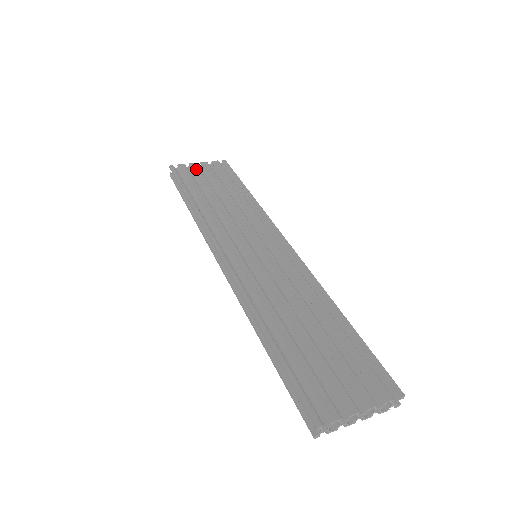
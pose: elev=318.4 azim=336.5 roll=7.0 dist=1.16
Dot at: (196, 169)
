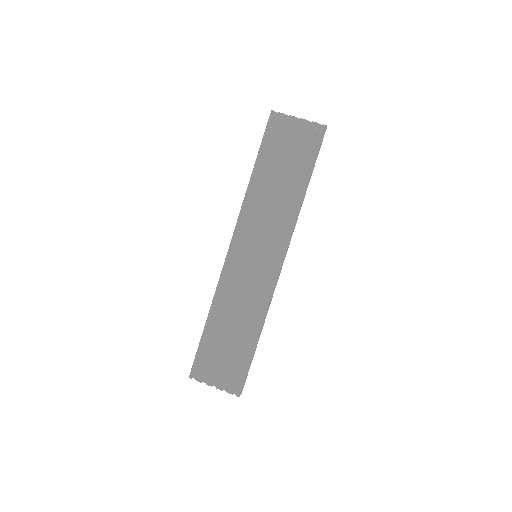
Dot at: (288, 129)
